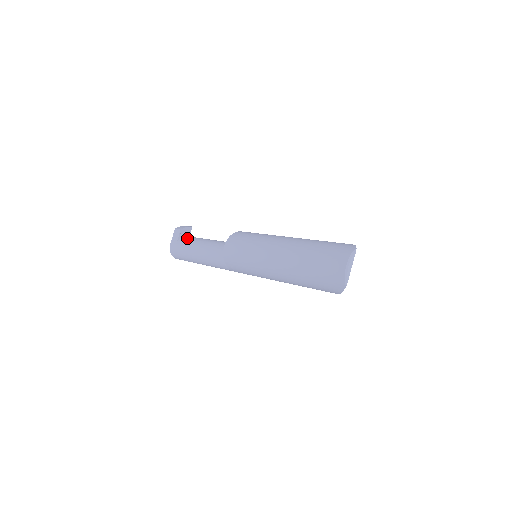
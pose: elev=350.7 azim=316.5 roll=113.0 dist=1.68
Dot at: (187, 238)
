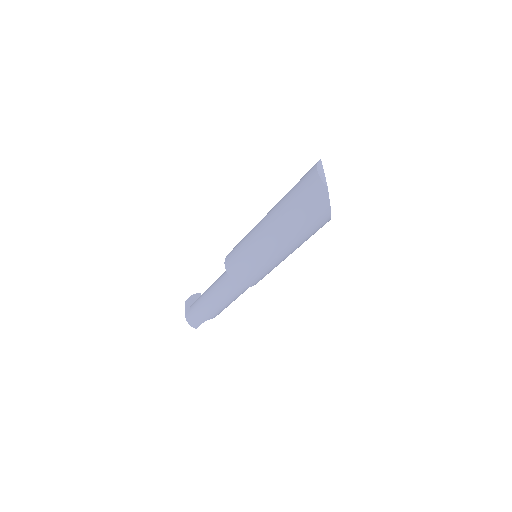
Dot at: occluded
